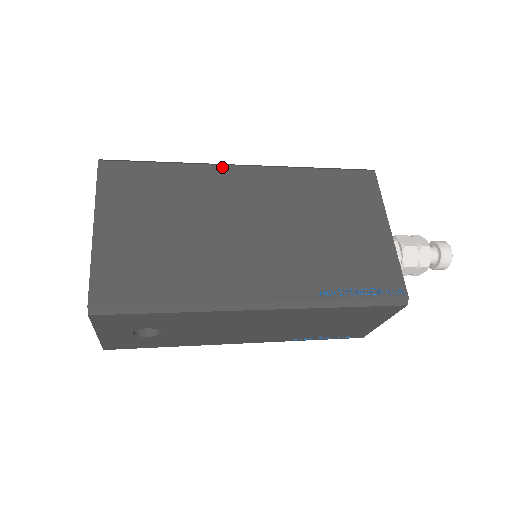
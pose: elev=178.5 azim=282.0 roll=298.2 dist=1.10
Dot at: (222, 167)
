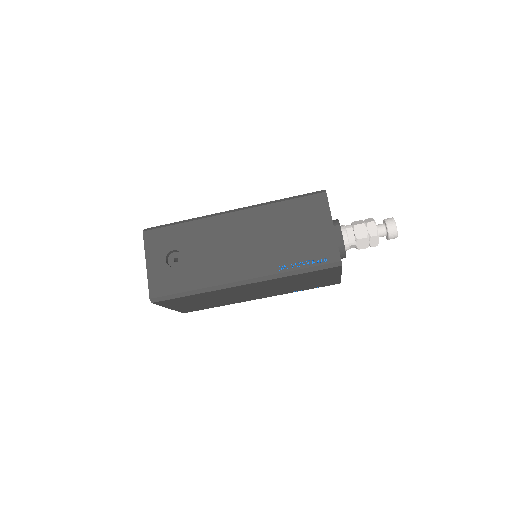
Dot at: occluded
